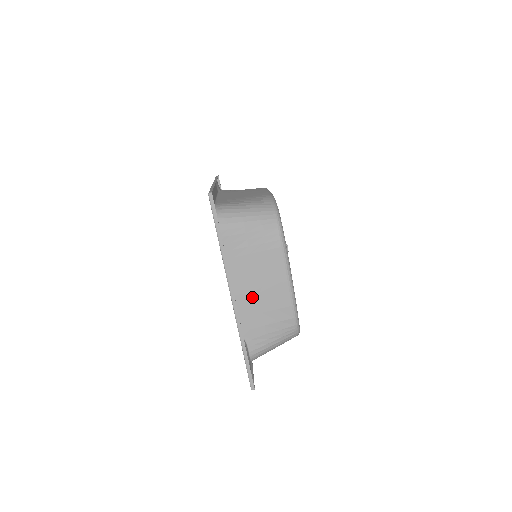
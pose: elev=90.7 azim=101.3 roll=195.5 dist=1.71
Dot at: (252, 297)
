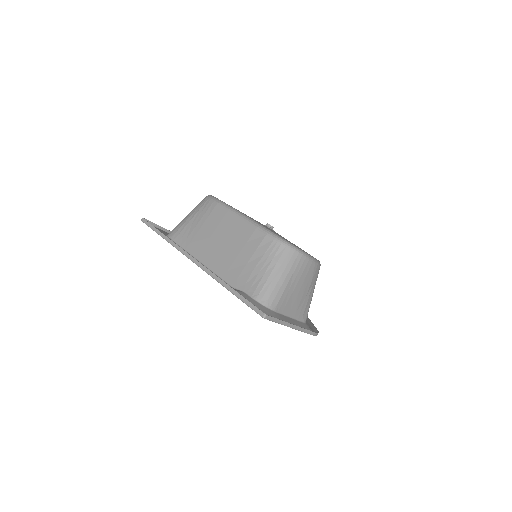
Dot at: (221, 254)
